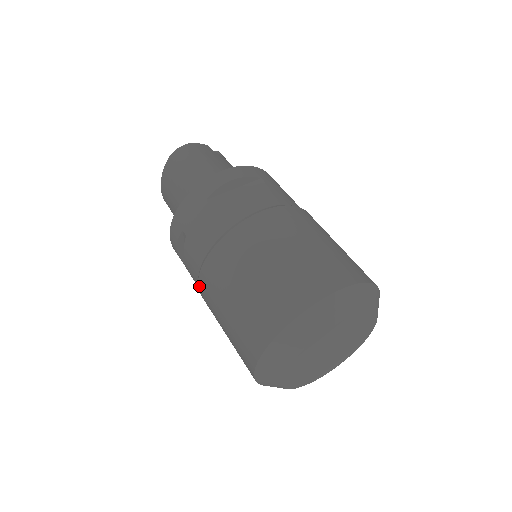
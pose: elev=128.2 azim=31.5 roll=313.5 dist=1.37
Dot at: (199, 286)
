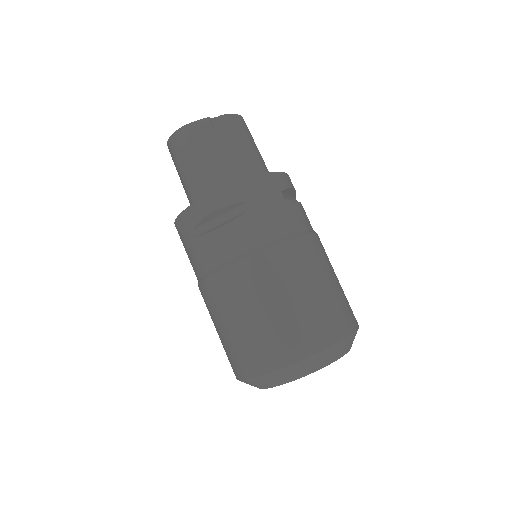
Dot at: occluded
